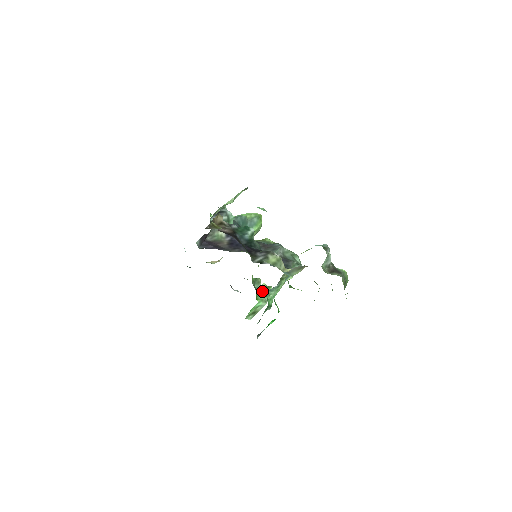
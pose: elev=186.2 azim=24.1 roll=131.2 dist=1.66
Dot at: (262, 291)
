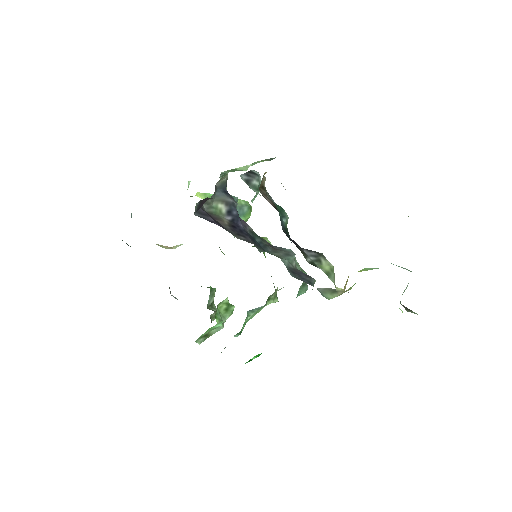
Dot at: (222, 308)
